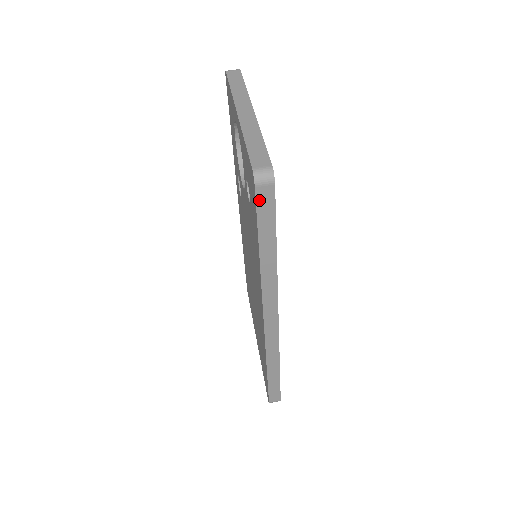
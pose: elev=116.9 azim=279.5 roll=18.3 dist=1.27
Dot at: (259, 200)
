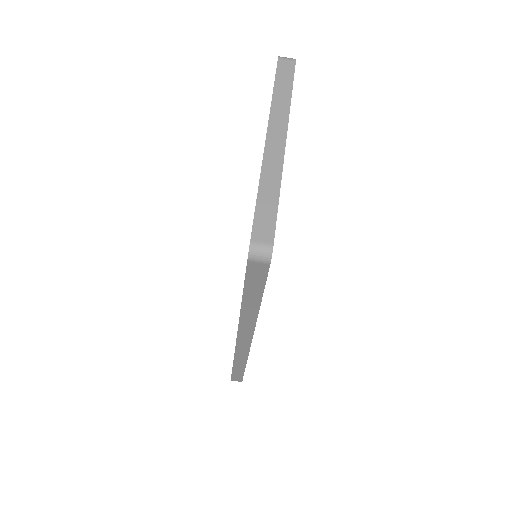
Dot at: (250, 270)
